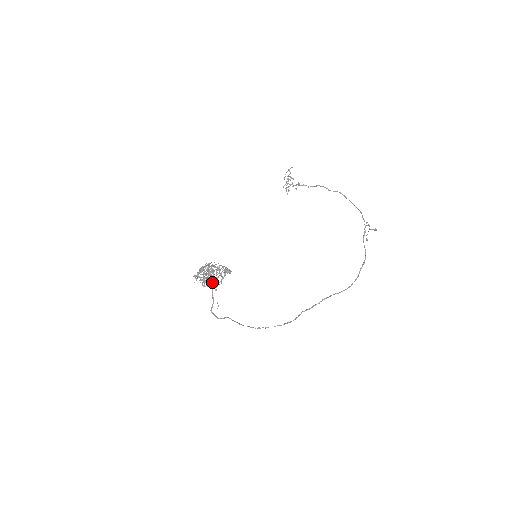
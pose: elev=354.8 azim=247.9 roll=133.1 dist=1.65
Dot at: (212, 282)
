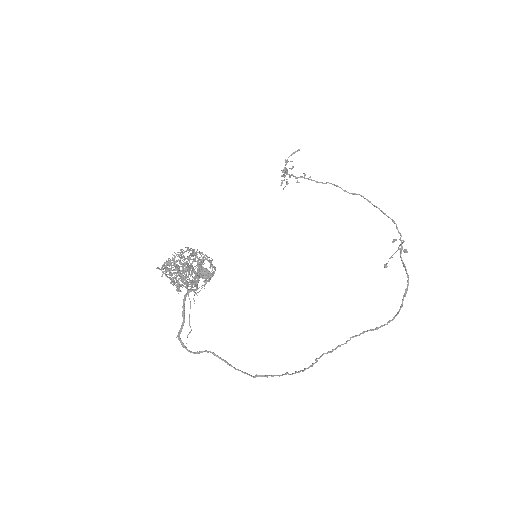
Dot at: occluded
